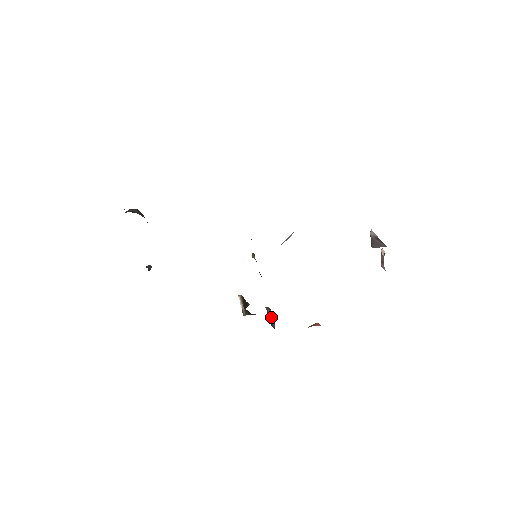
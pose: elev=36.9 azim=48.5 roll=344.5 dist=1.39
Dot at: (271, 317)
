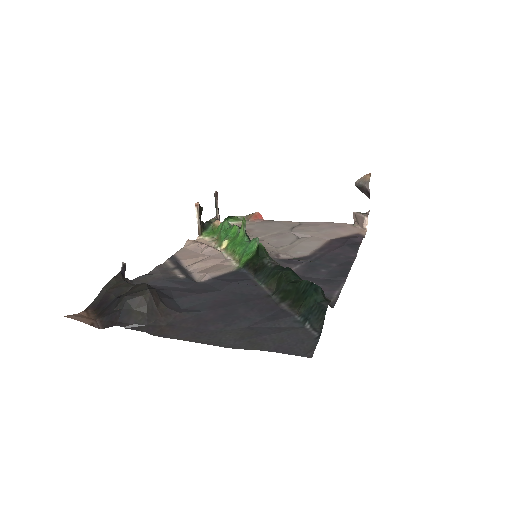
Dot at: (218, 208)
